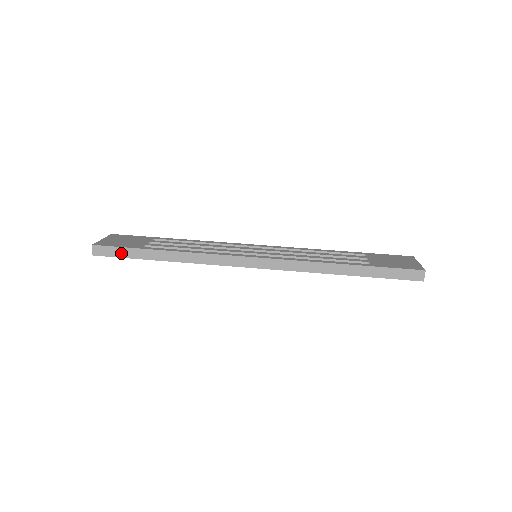
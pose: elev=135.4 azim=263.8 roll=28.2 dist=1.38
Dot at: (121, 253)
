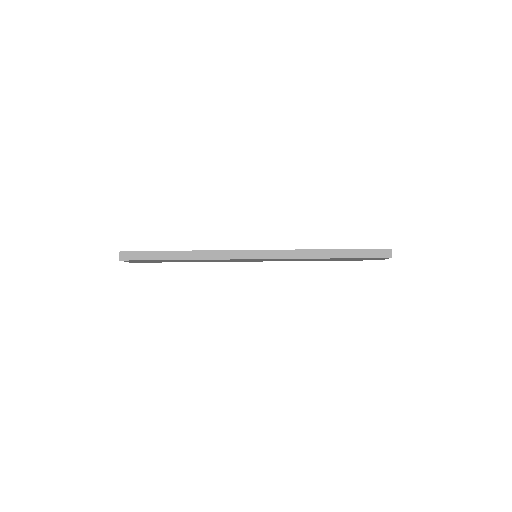
Dot at: (144, 256)
